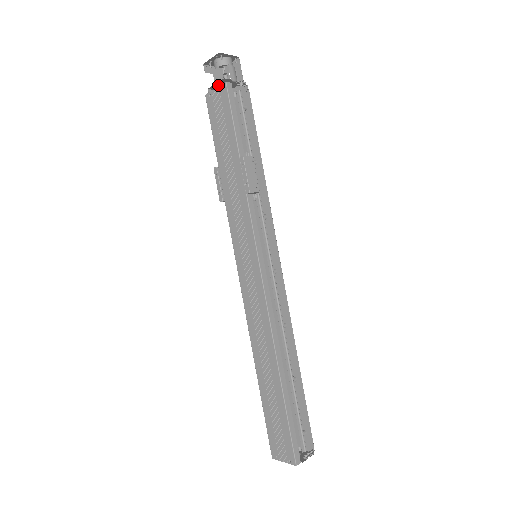
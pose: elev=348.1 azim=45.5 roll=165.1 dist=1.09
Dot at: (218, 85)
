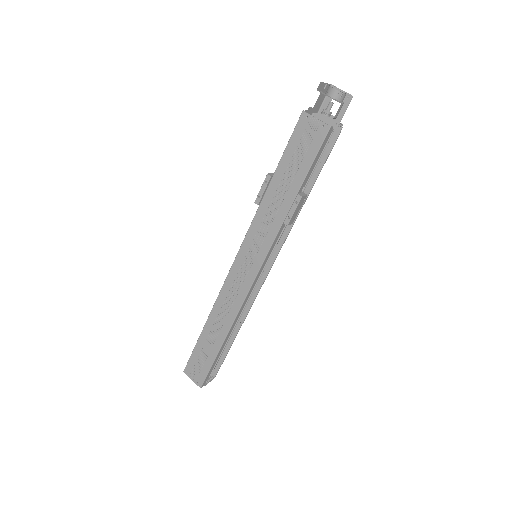
Dot at: occluded
